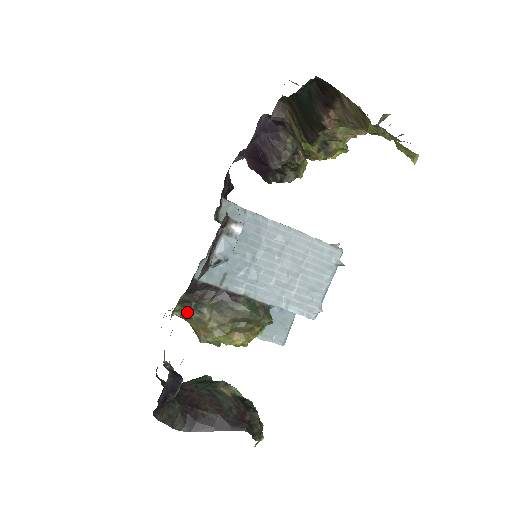
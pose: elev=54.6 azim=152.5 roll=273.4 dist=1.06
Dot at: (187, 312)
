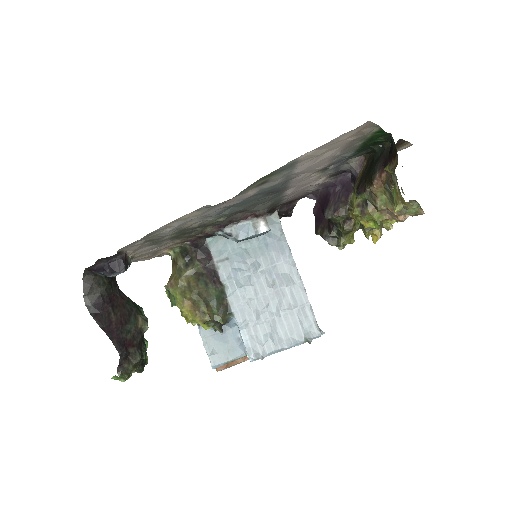
Dot at: (179, 258)
